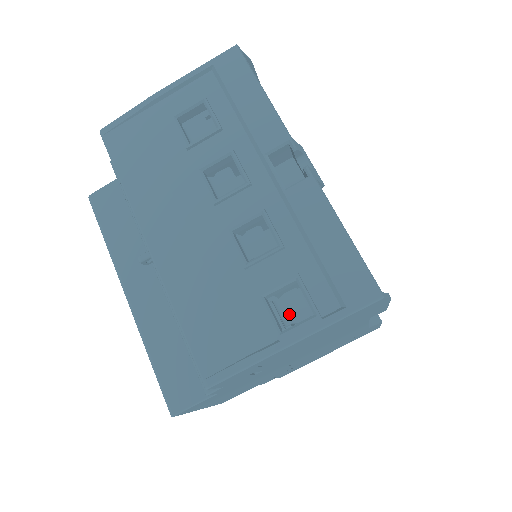
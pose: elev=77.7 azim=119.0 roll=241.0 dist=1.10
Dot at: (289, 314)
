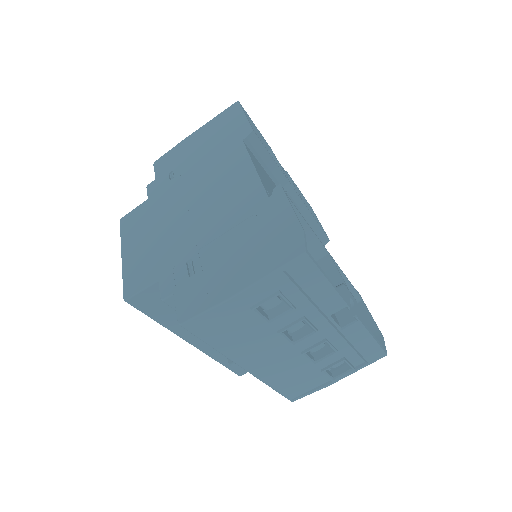
Dot at: occluded
